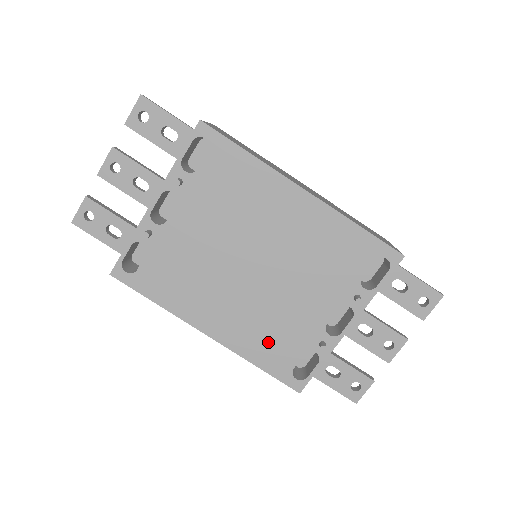
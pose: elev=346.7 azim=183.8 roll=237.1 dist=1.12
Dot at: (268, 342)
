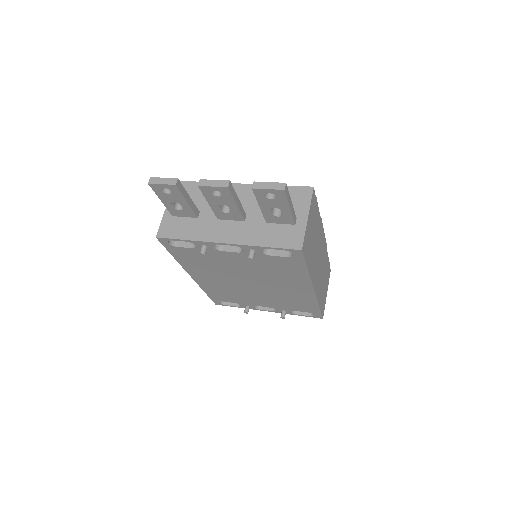
Dot at: (222, 293)
